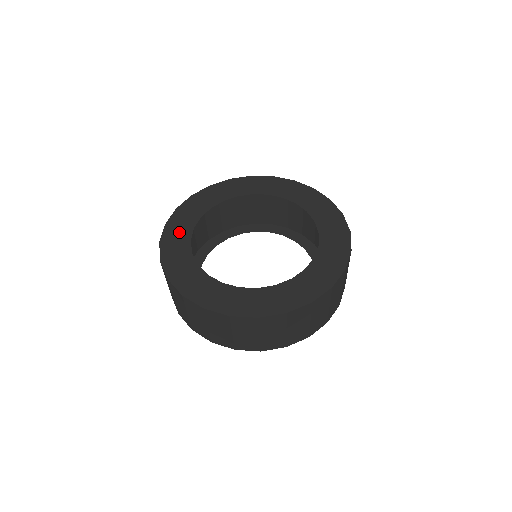
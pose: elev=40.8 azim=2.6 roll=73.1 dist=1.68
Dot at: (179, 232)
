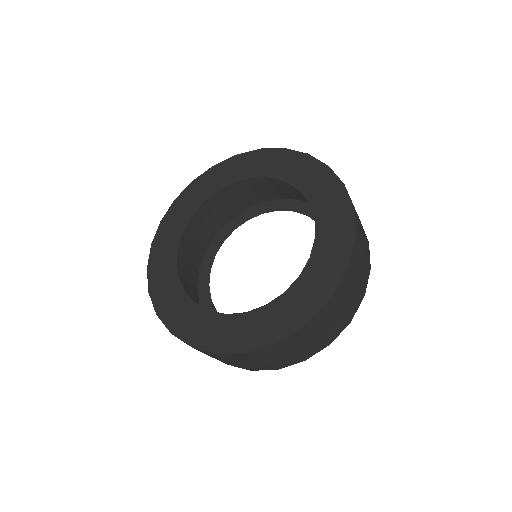
Dot at: (177, 308)
